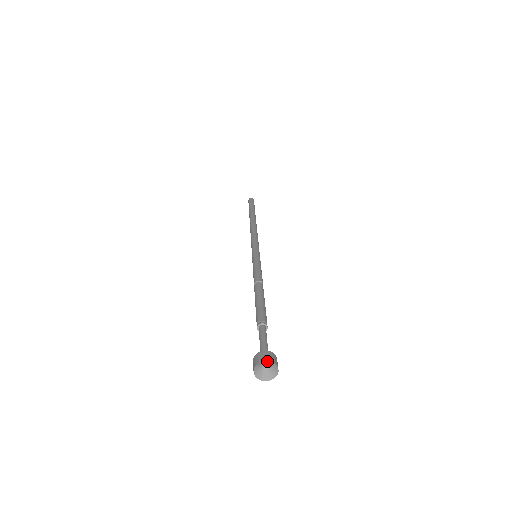
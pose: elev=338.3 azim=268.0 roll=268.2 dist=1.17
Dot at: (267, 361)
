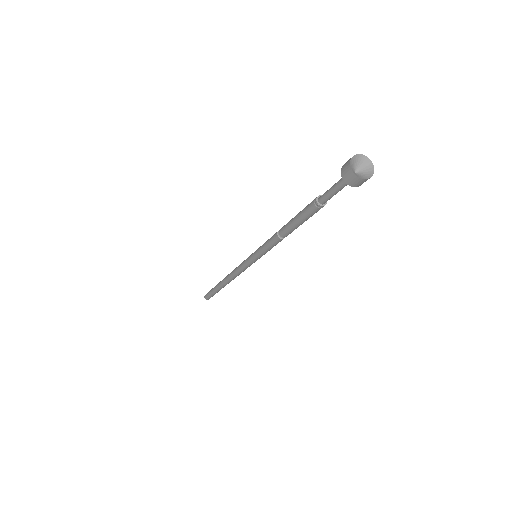
Dot at: (359, 159)
